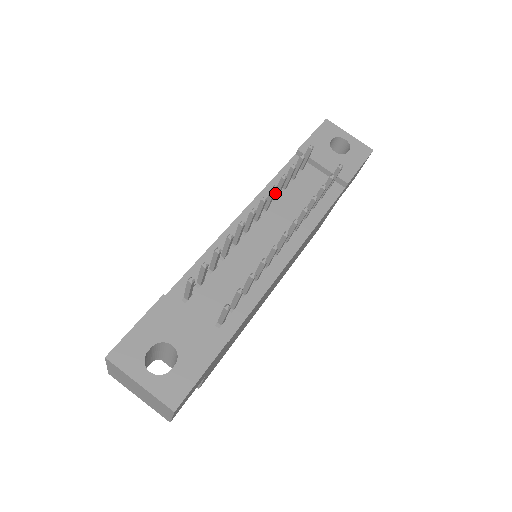
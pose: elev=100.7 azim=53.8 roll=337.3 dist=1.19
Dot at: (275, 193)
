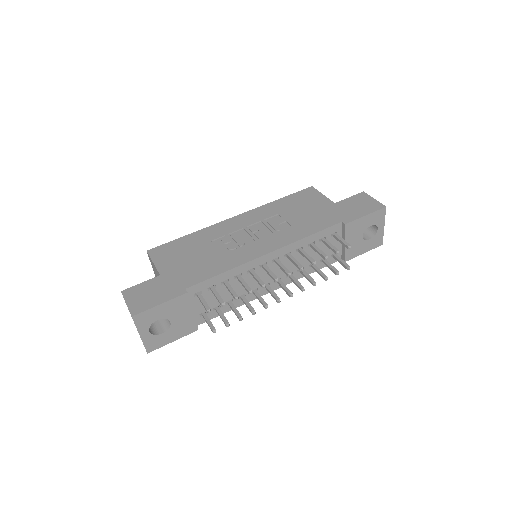
Dot at: (302, 253)
